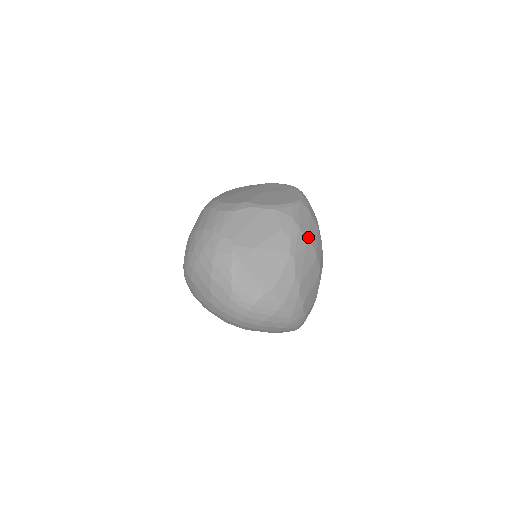
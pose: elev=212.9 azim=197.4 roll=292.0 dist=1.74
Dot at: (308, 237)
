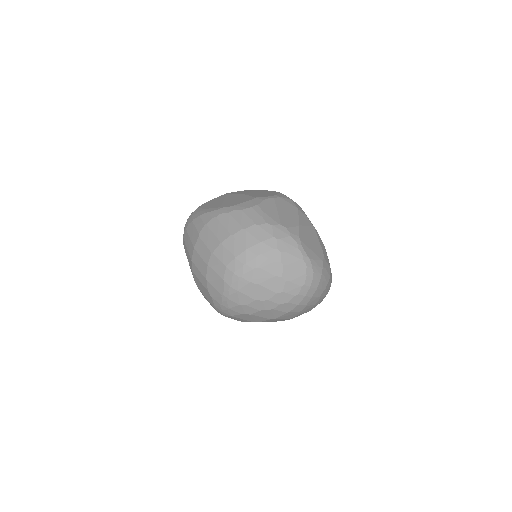
Dot at: occluded
